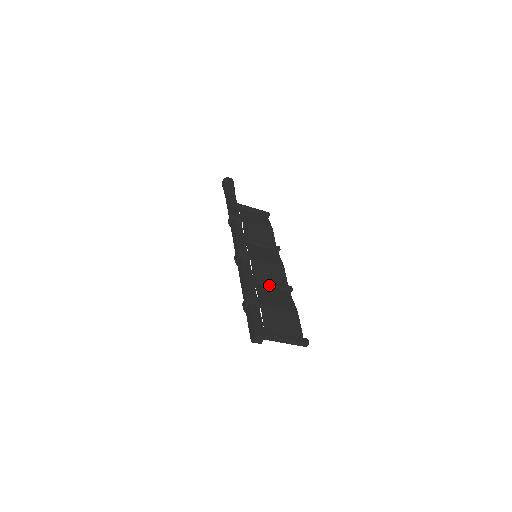
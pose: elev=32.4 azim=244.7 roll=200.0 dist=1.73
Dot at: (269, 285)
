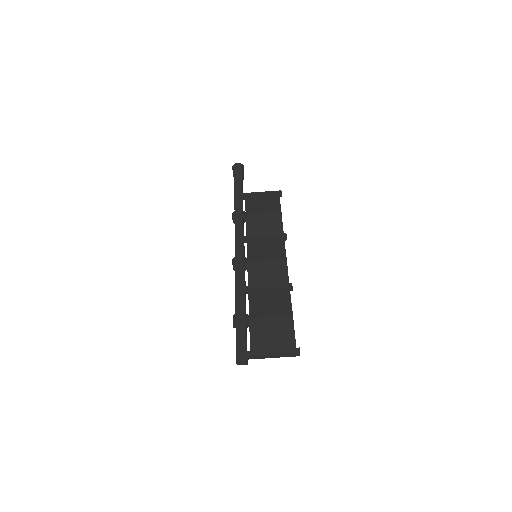
Dot at: (265, 290)
